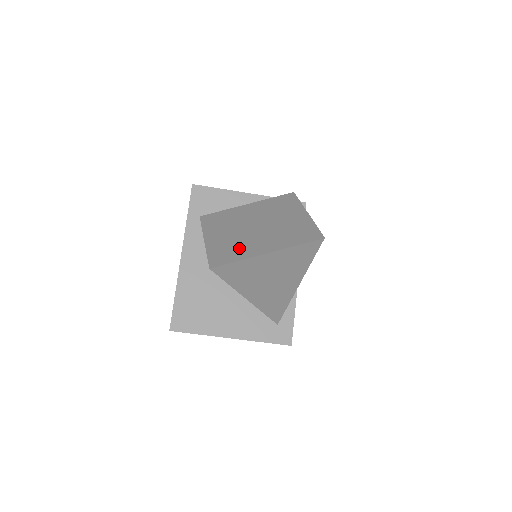
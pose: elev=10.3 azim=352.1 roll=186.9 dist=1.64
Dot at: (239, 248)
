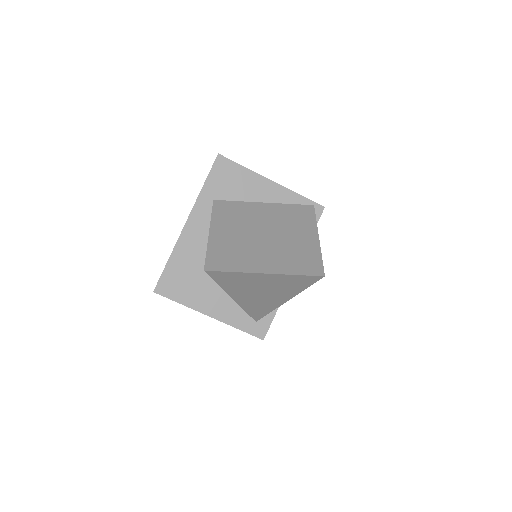
Dot at: (239, 256)
